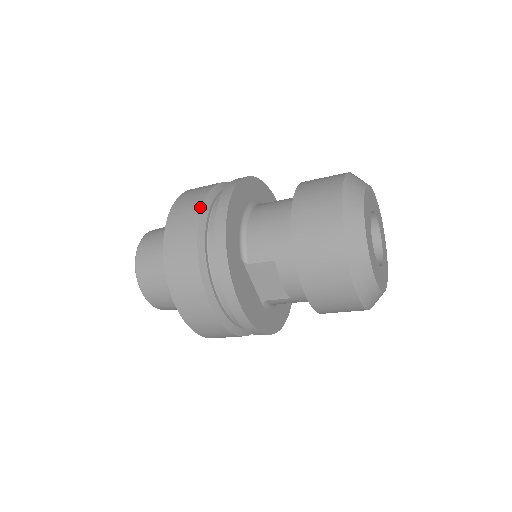
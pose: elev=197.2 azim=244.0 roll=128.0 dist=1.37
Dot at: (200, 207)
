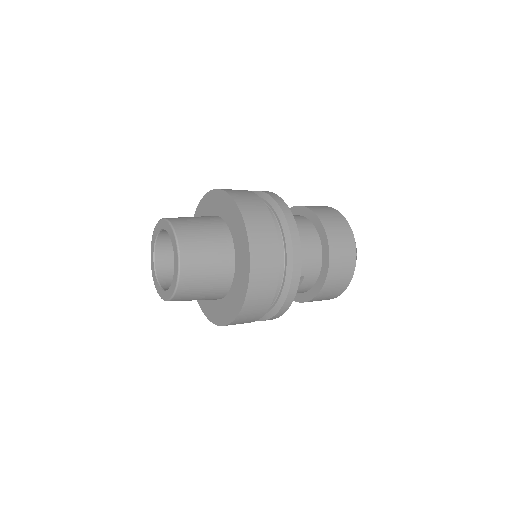
Dot at: (276, 234)
